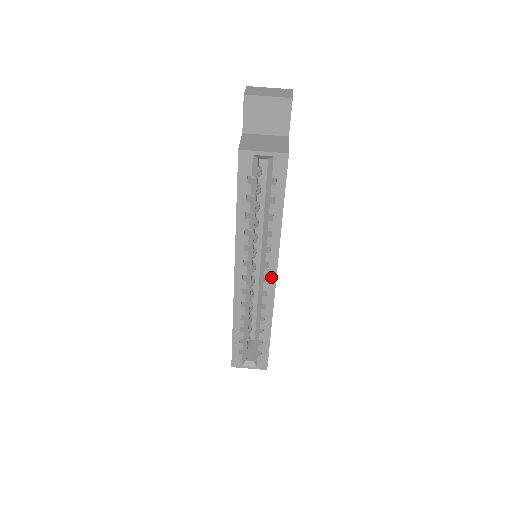
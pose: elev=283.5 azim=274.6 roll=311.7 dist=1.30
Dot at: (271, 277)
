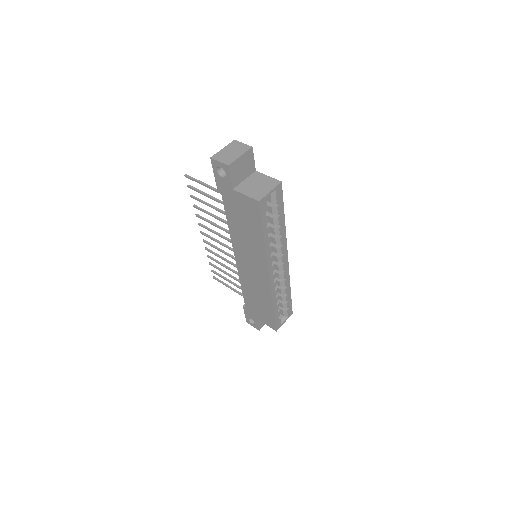
Dot at: (285, 259)
